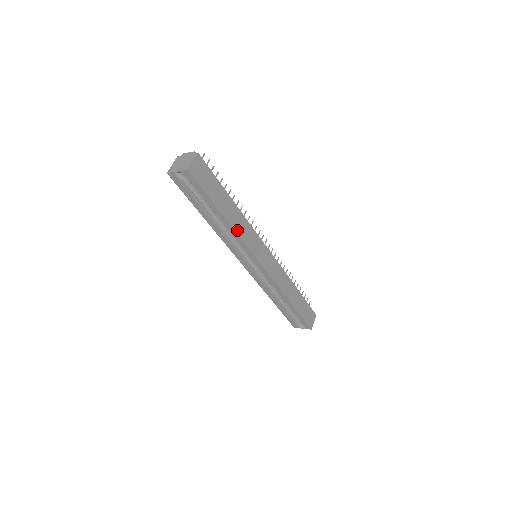
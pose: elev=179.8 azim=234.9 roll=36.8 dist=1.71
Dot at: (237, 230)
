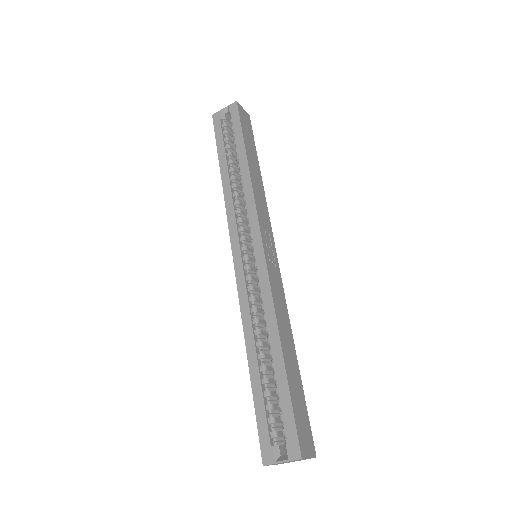
Dot at: (253, 183)
